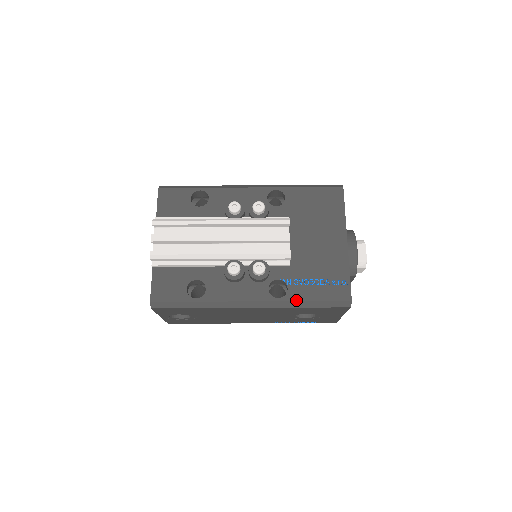
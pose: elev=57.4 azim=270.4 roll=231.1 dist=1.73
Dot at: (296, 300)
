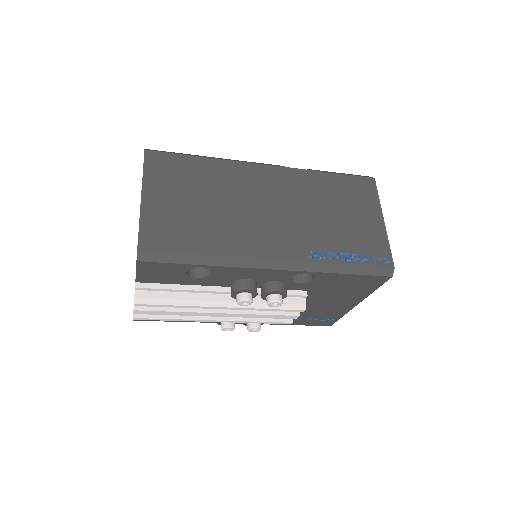
Dot at: occluded
